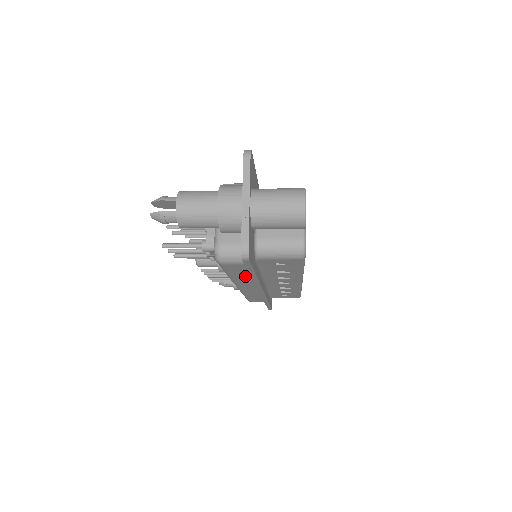
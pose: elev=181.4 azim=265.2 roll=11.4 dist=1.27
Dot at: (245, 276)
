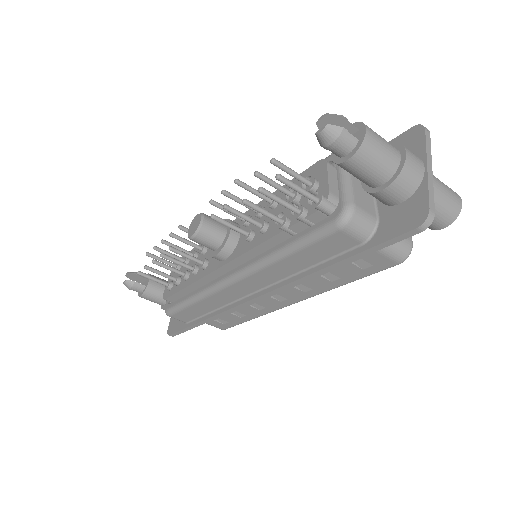
Dot at: (300, 264)
